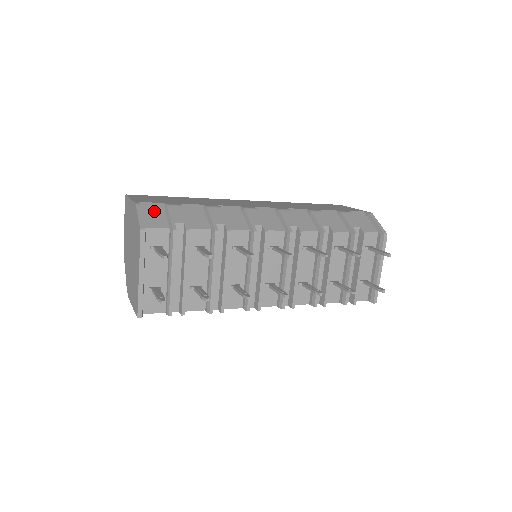
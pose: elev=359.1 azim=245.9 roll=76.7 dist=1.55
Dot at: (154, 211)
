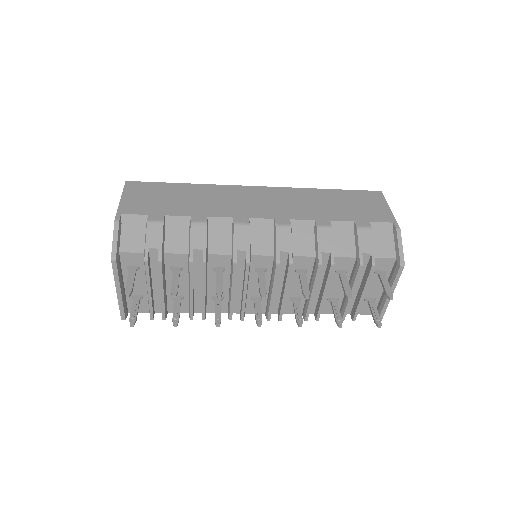
Dot at: (134, 227)
